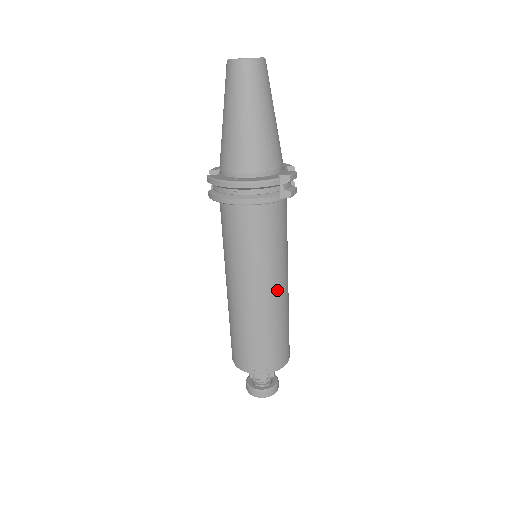
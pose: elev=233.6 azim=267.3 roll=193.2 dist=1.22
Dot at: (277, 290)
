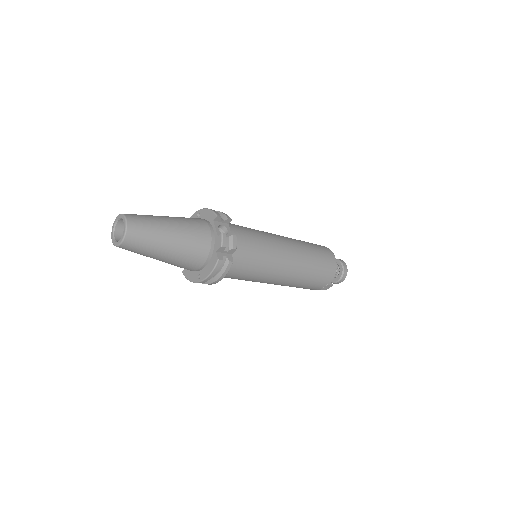
Dot at: (287, 267)
